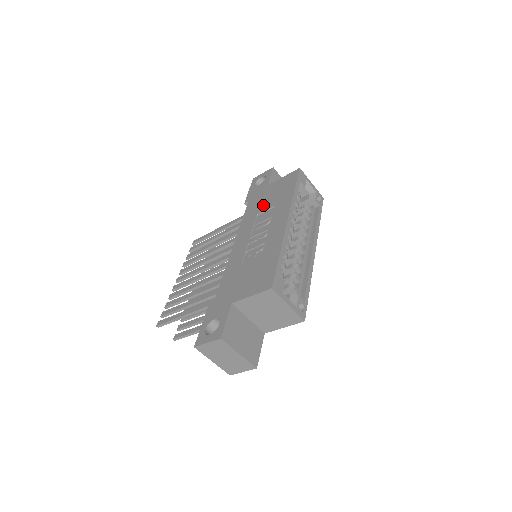
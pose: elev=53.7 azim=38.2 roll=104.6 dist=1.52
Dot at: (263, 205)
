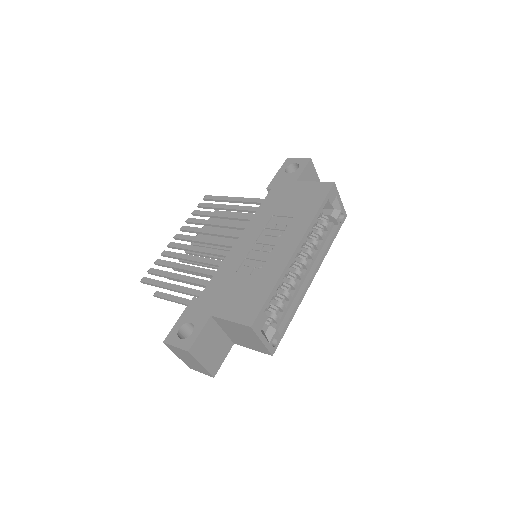
Dot at: (282, 207)
